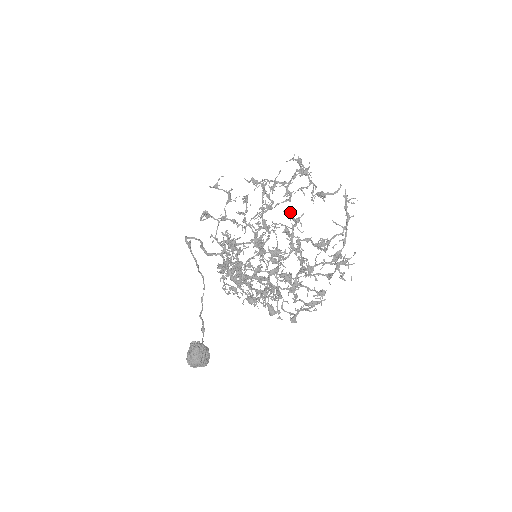
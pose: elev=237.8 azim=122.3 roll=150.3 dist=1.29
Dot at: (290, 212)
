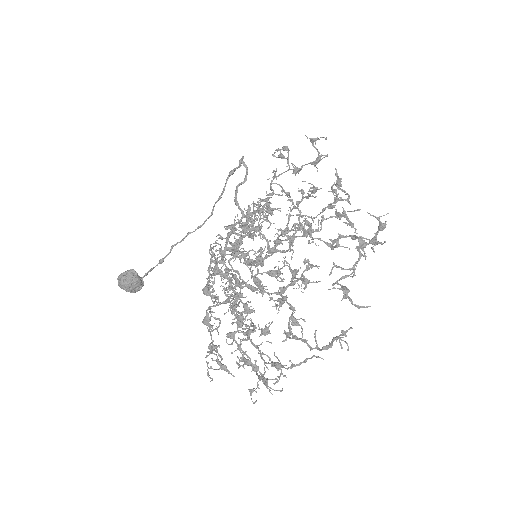
Dot at: (311, 265)
